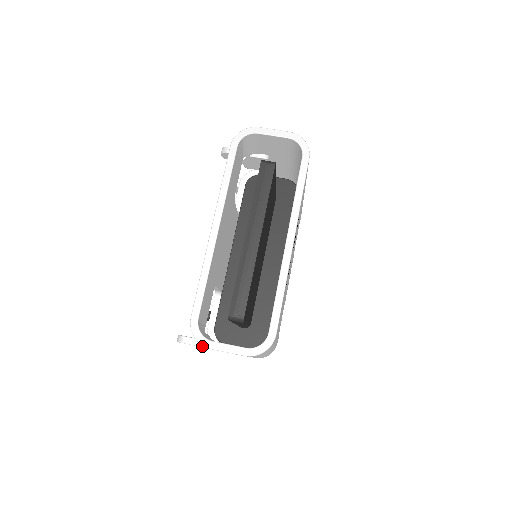
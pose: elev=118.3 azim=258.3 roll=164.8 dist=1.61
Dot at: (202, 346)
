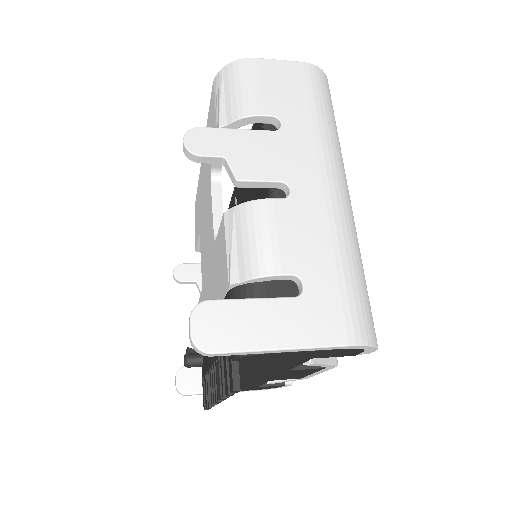
Dot at: (233, 129)
